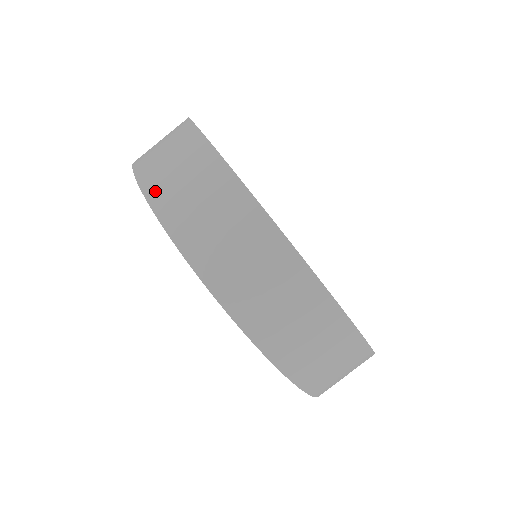
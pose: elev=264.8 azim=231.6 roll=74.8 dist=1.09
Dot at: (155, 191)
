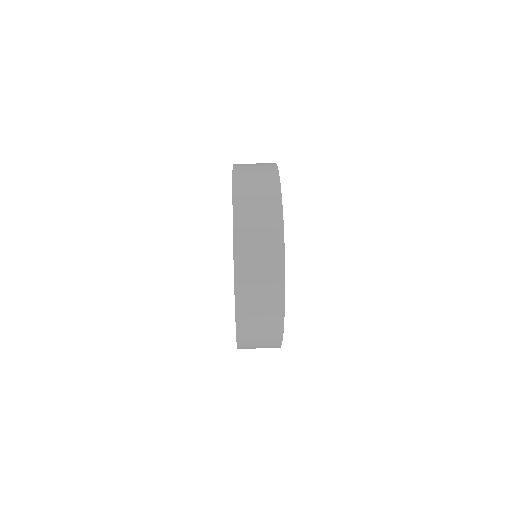
Dot at: (239, 165)
